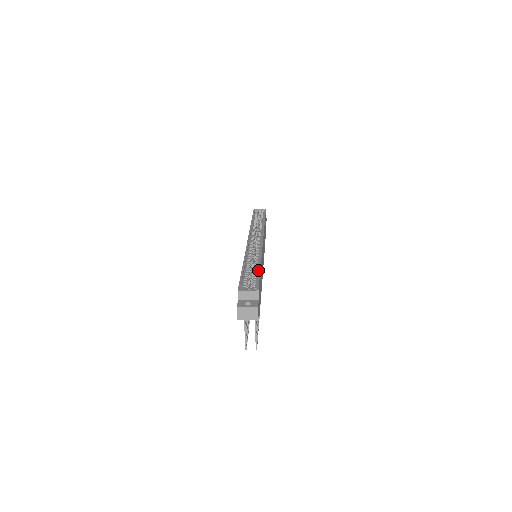
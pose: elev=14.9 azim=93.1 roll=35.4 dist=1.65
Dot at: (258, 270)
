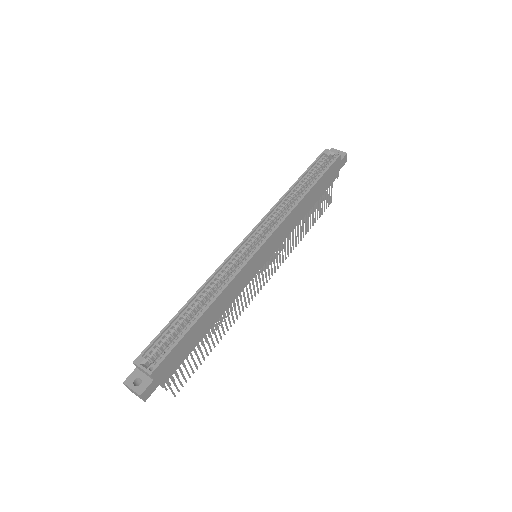
Dot at: (189, 326)
